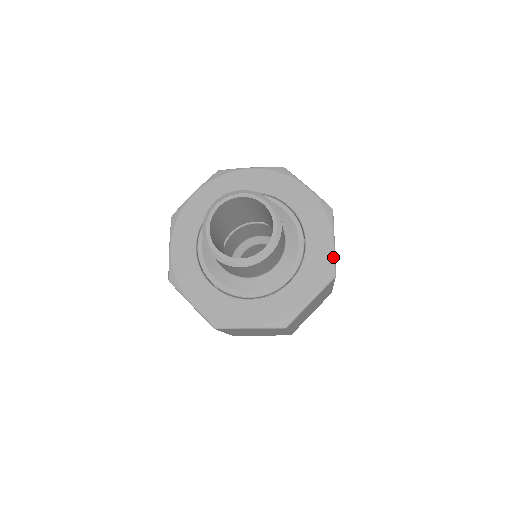
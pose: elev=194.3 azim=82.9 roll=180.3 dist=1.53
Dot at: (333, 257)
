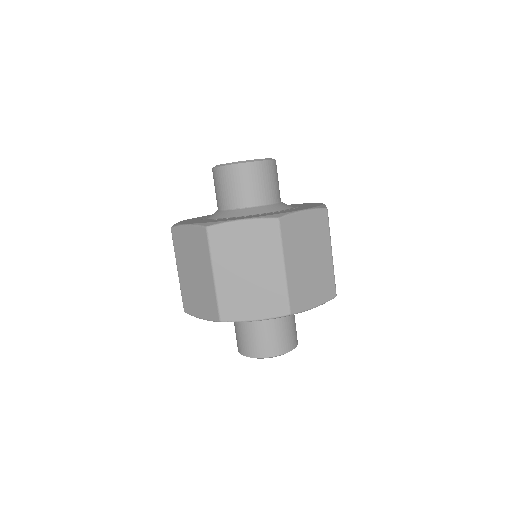
Dot at: (324, 205)
